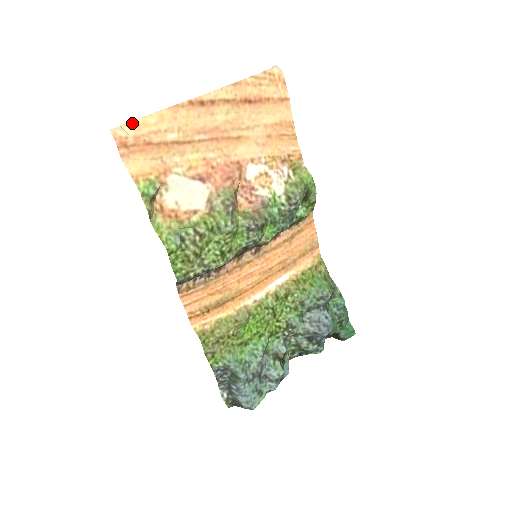
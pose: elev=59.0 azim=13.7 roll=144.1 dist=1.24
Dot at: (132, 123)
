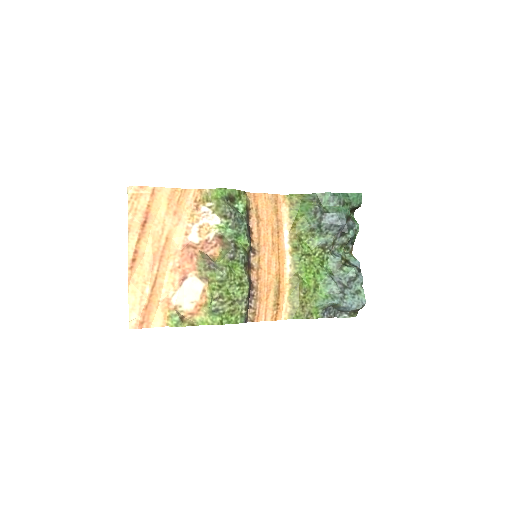
Dot at: (130, 313)
